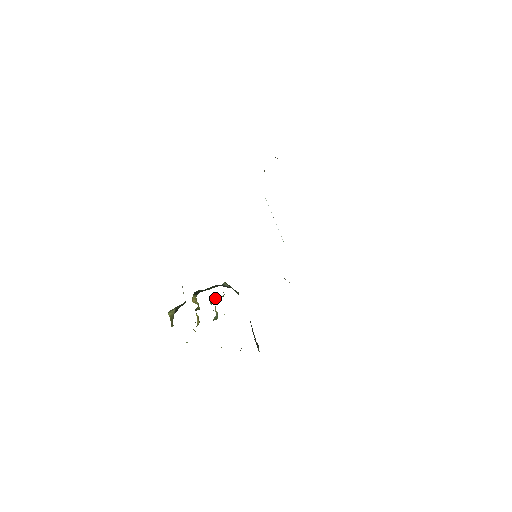
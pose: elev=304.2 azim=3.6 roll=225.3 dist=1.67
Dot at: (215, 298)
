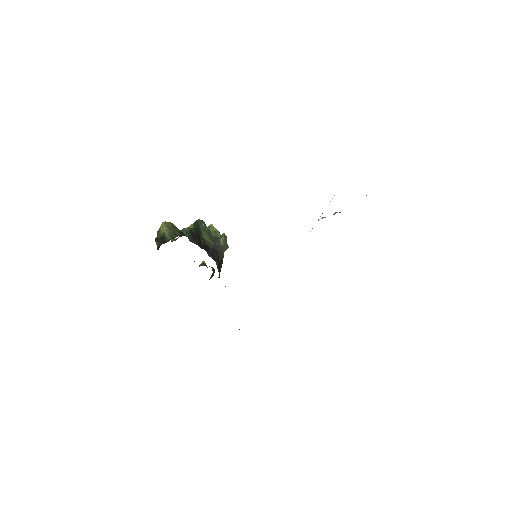
Dot at: occluded
